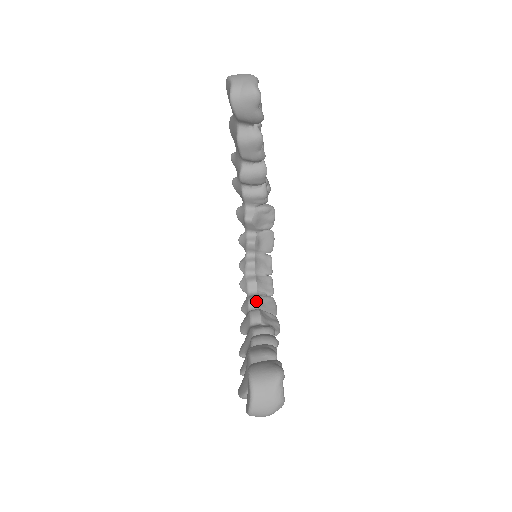
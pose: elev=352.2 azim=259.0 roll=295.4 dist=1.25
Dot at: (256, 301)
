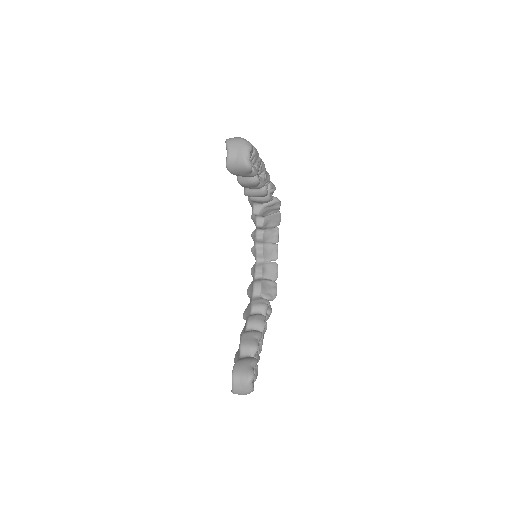
Dot at: (261, 271)
